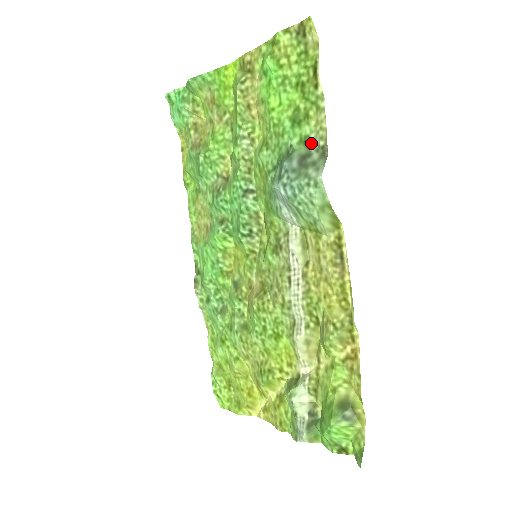
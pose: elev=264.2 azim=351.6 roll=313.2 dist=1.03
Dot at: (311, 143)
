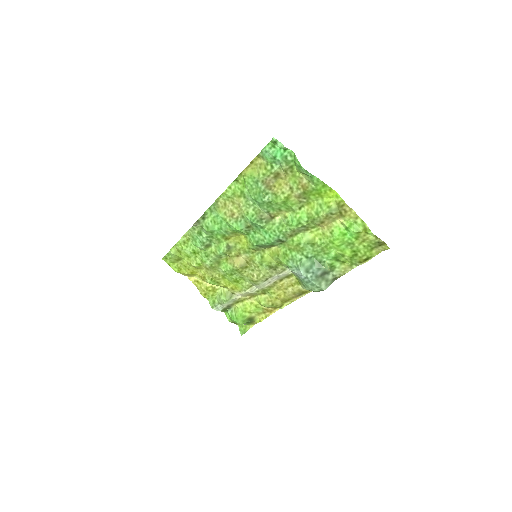
Dot at: (334, 270)
